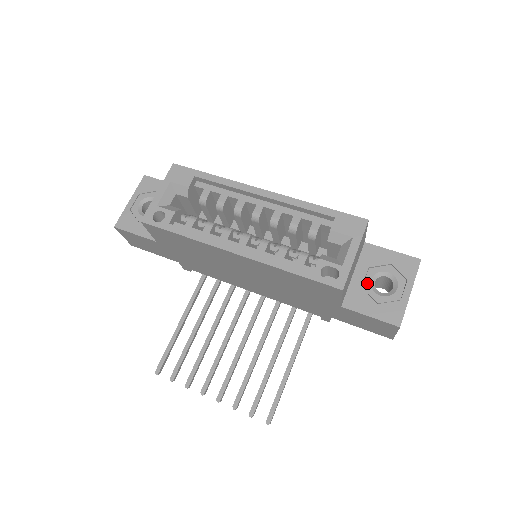
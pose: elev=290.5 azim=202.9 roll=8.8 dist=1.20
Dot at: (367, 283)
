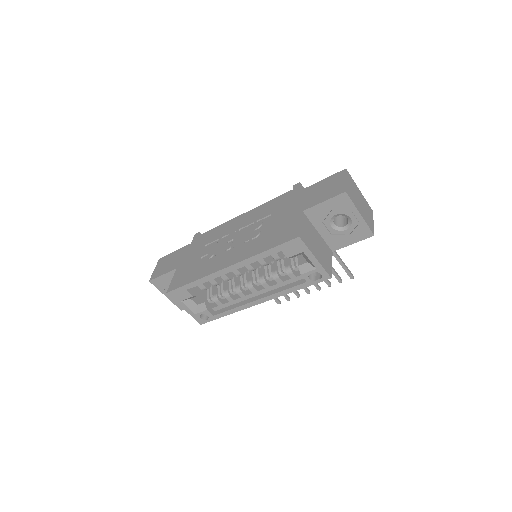
Dot at: (331, 230)
